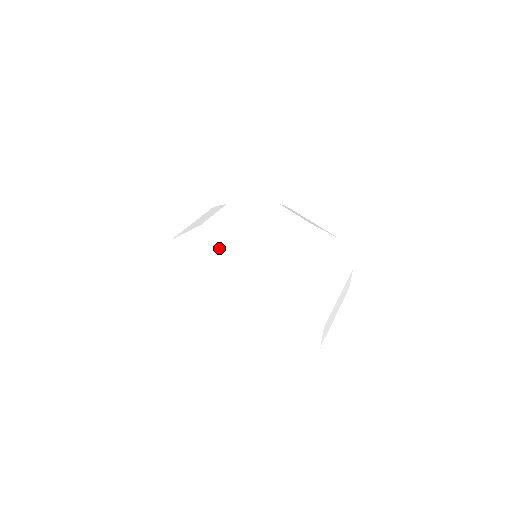
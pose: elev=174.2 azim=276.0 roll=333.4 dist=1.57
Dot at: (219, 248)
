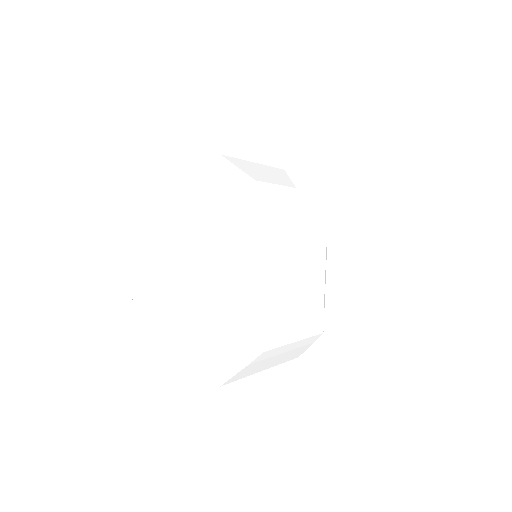
Dot at: (271, 298)
